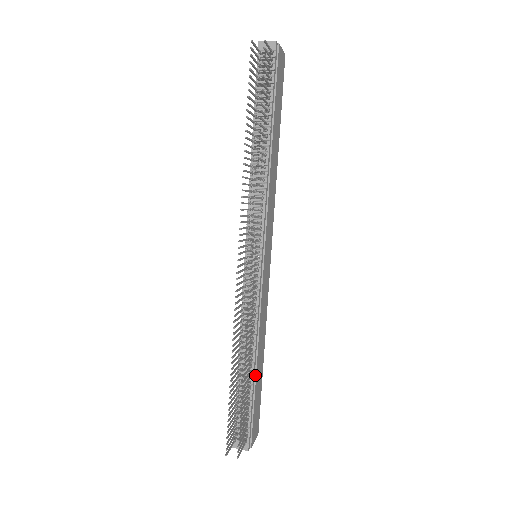
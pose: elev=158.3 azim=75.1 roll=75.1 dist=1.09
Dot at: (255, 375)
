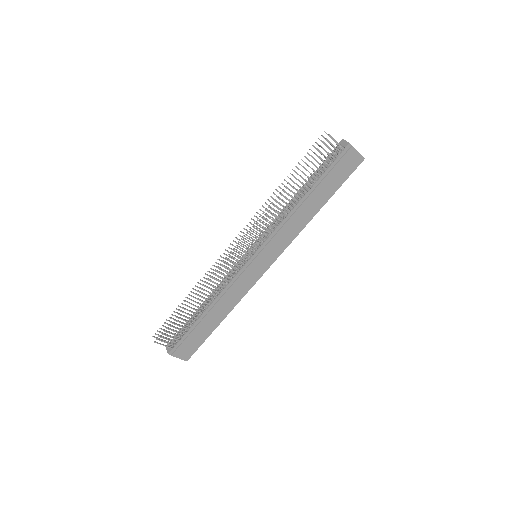
Dot at: (203, 318)
